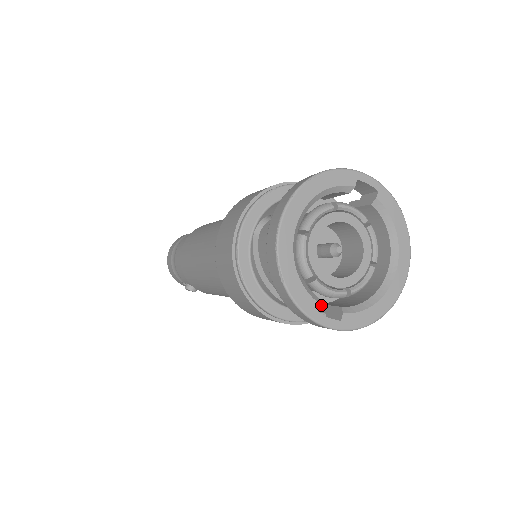
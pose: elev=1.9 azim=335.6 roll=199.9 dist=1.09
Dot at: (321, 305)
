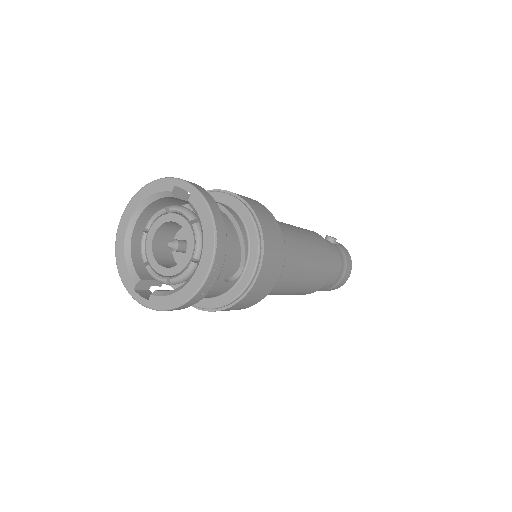
Dot at: occluded
